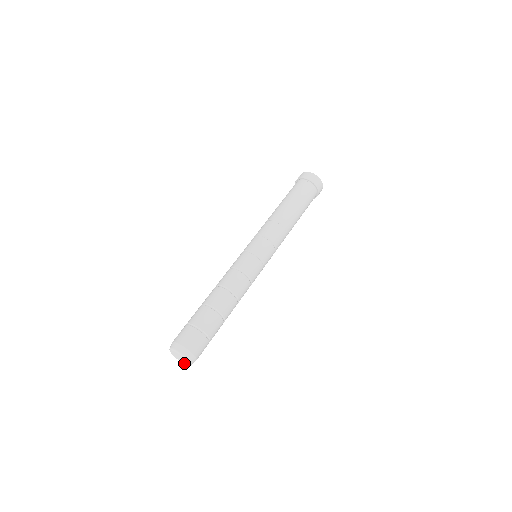
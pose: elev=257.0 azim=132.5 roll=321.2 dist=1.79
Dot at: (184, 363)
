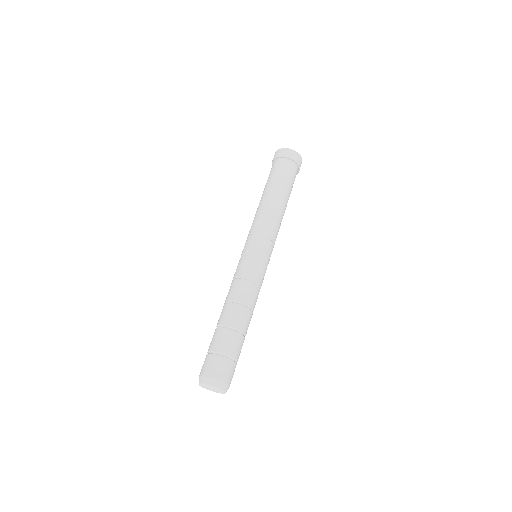
Dot at: occluded
